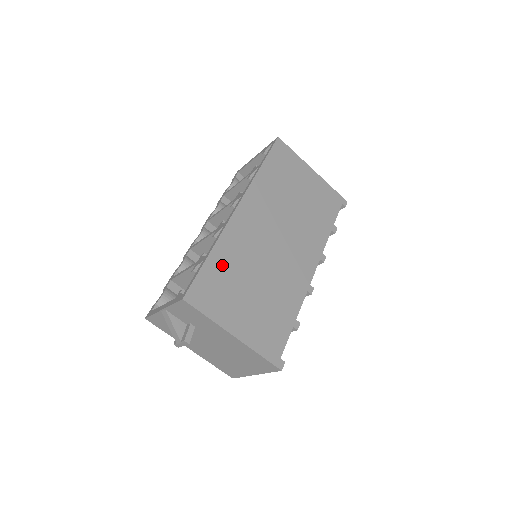
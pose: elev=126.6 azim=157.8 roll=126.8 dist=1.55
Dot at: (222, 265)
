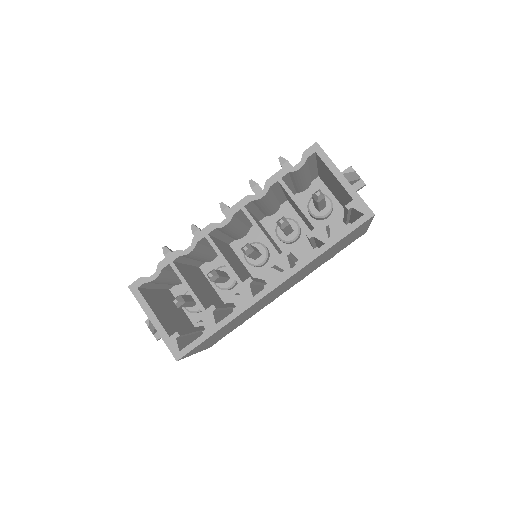
Dot at: occluded
